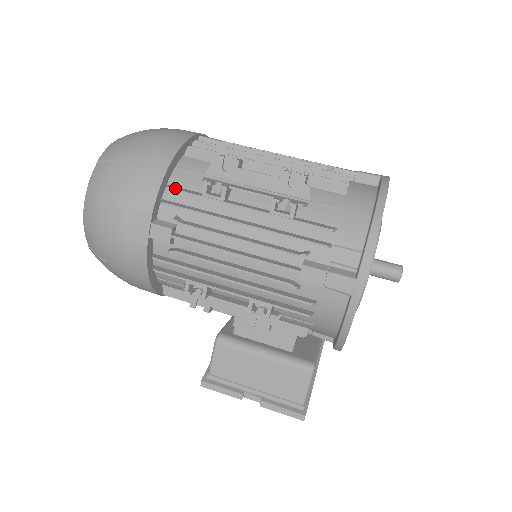
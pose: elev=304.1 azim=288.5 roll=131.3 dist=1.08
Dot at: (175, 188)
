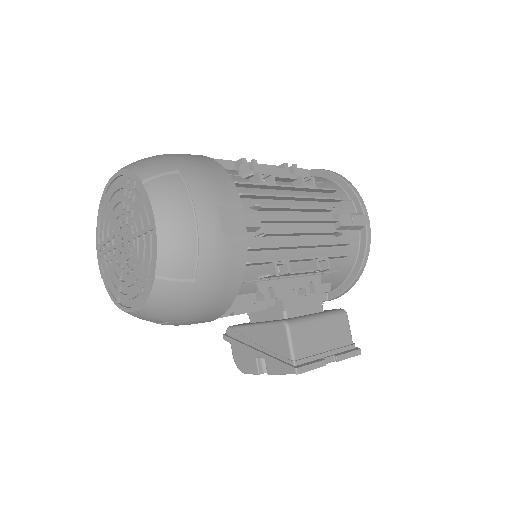
Dot at: (240, 182)
